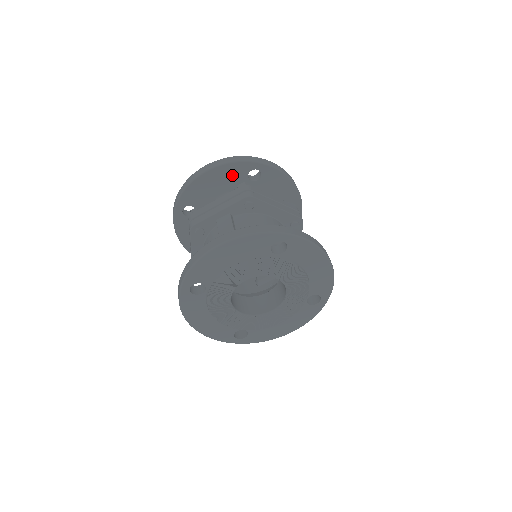
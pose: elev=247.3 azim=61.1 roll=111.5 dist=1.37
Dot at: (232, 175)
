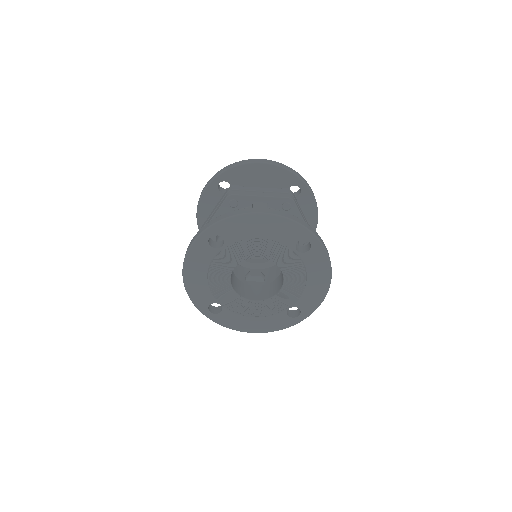
Dot at: (278, 179)
